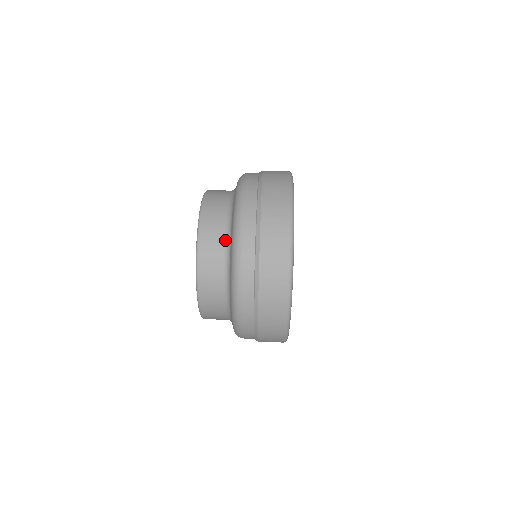
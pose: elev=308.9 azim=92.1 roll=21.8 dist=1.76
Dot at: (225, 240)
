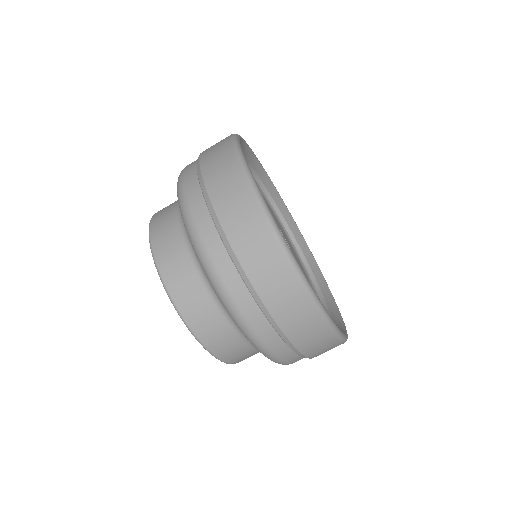
Dot at: (245, 342)
